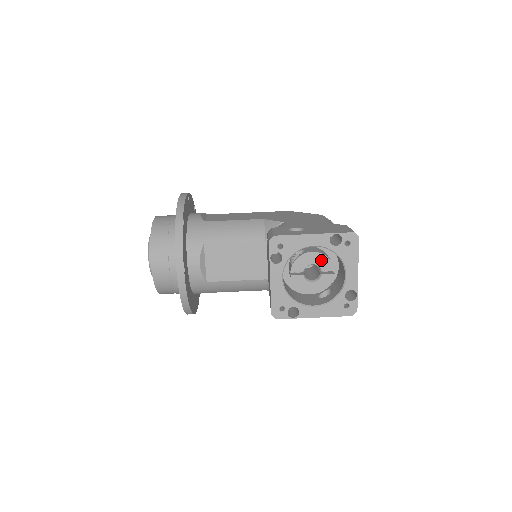
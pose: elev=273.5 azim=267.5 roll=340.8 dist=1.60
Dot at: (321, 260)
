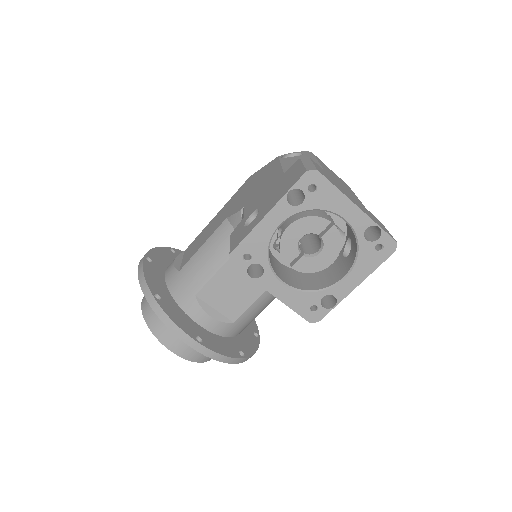
Dot at: (306, 226)
